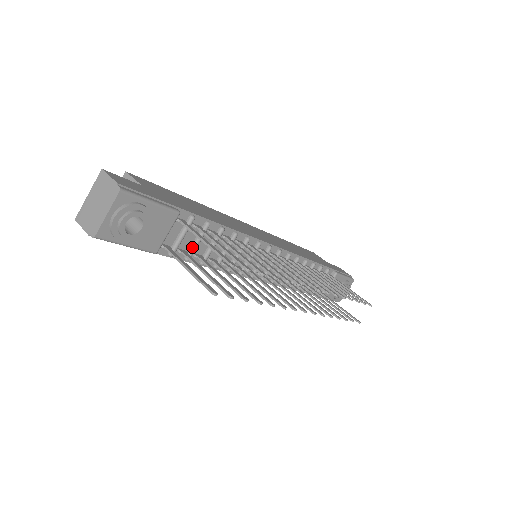
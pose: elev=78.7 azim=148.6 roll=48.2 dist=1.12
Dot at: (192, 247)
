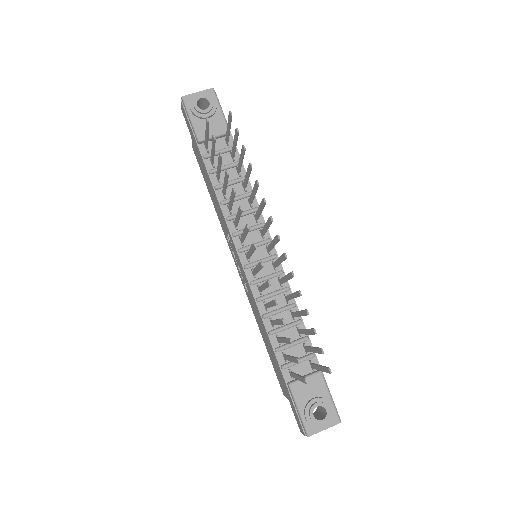
Dot at: occluded
